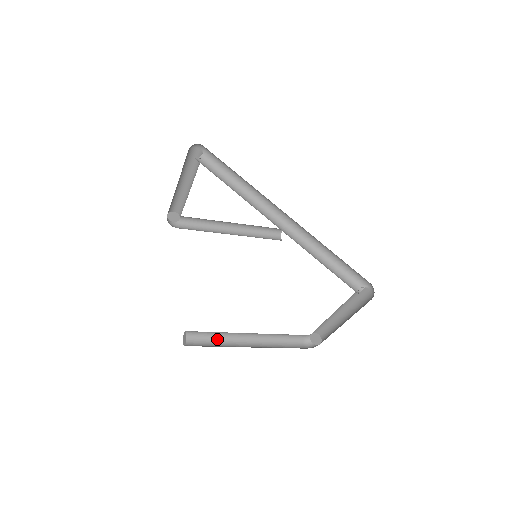
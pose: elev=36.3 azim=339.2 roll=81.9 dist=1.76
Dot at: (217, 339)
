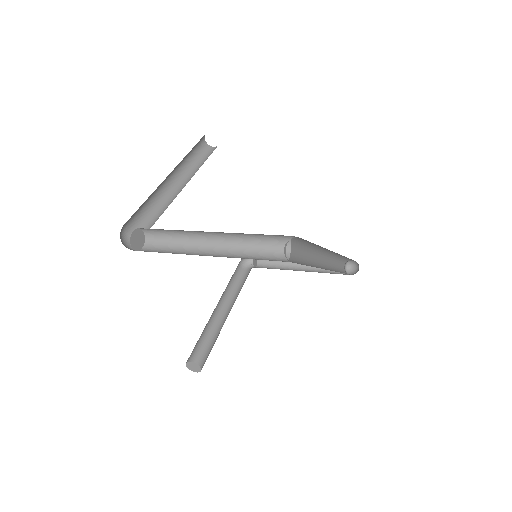
Dot at: (202, 332)
